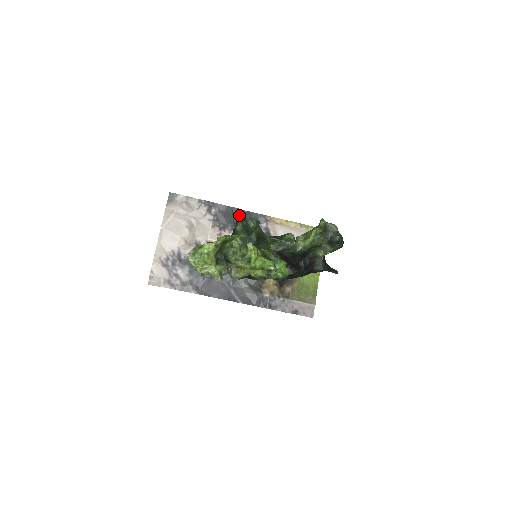
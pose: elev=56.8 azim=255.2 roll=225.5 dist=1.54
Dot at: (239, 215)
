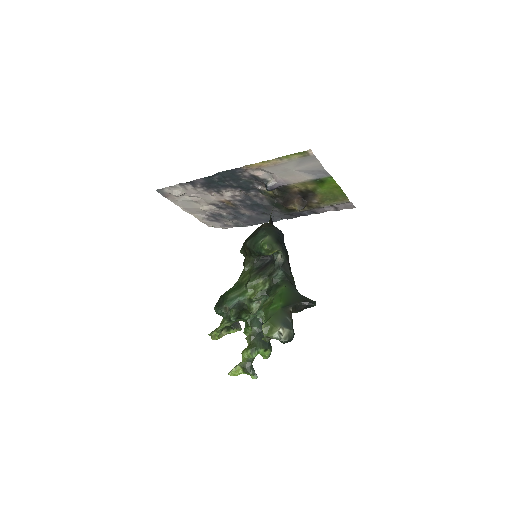
Dot at: (219, 178)
